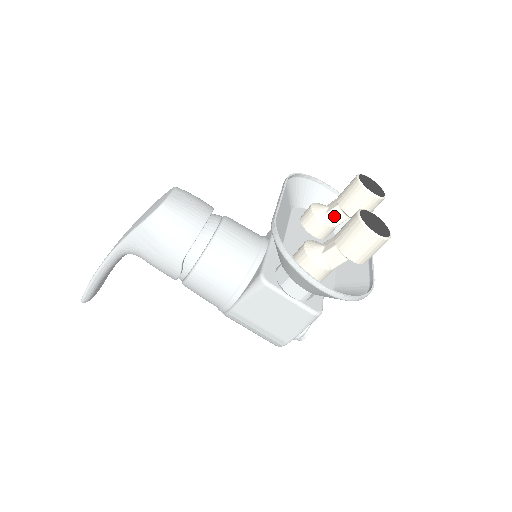
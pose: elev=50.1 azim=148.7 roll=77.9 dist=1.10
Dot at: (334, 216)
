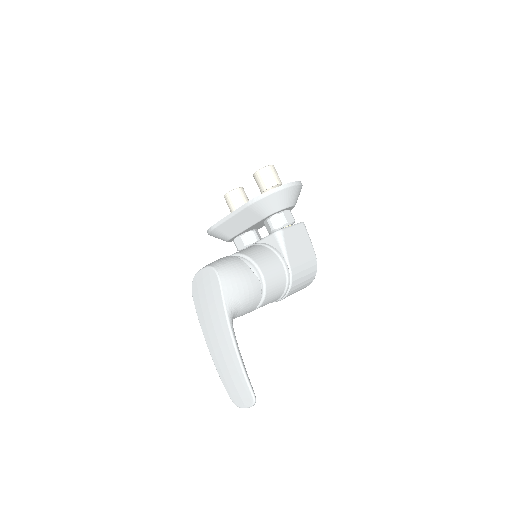
Dot at: occluded
